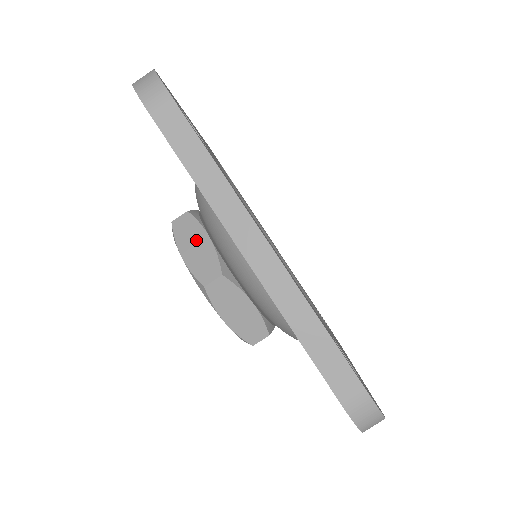
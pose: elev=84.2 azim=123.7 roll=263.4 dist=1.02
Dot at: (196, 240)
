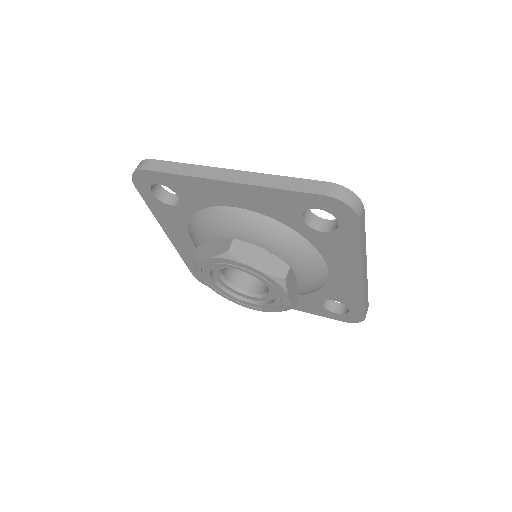
Dot at: (210, 247)
